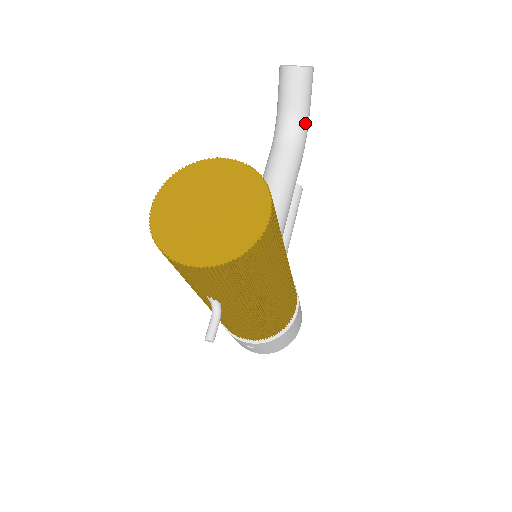
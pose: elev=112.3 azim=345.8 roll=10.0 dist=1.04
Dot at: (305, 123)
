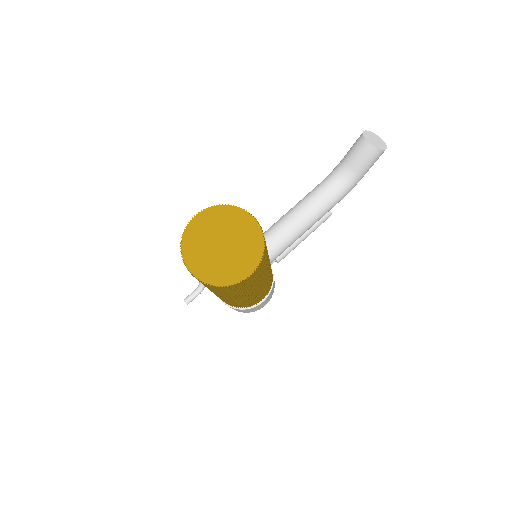
Dot at: (354, 183)
